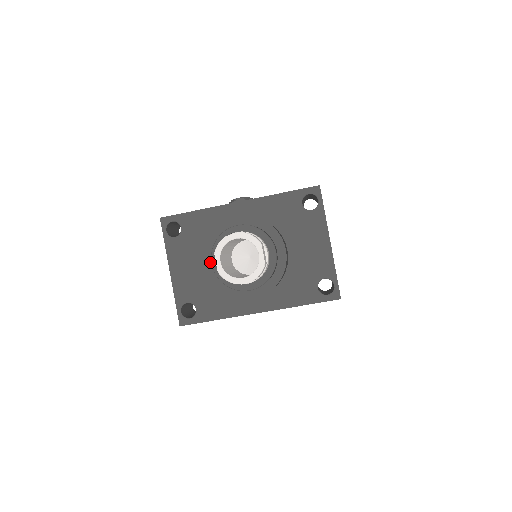
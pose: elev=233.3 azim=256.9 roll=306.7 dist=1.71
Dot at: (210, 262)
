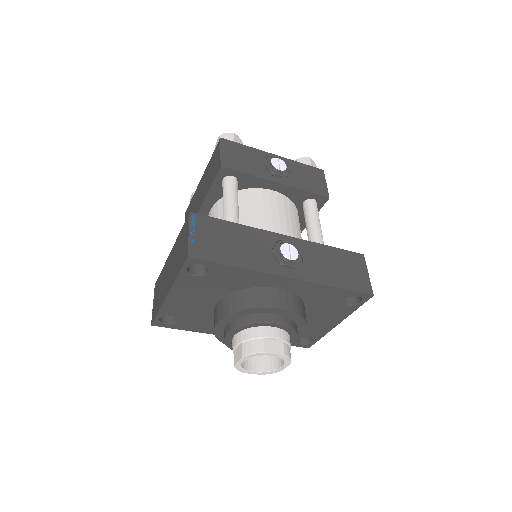
Dot at: (224, 324)
